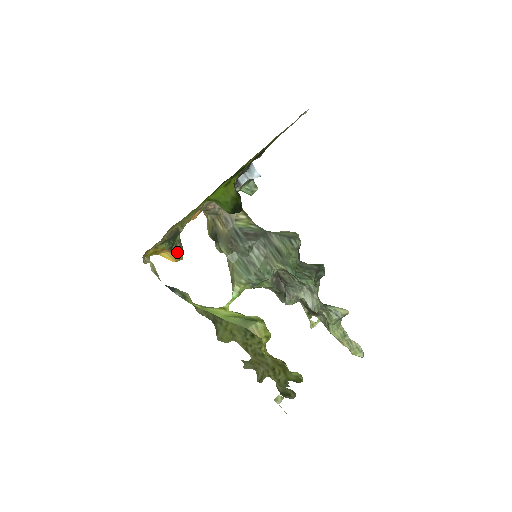
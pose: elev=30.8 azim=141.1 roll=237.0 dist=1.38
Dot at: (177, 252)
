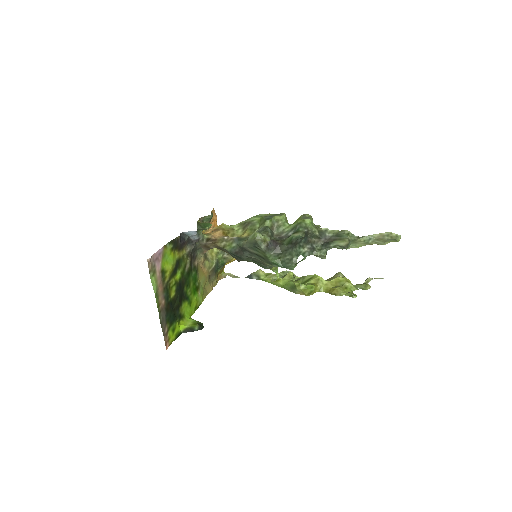
Dot at: (230, 258)
